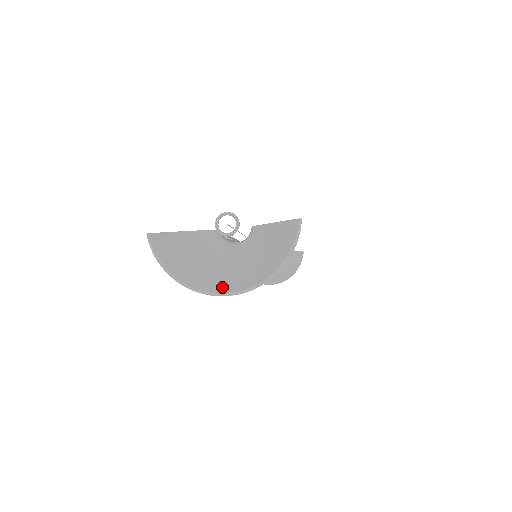
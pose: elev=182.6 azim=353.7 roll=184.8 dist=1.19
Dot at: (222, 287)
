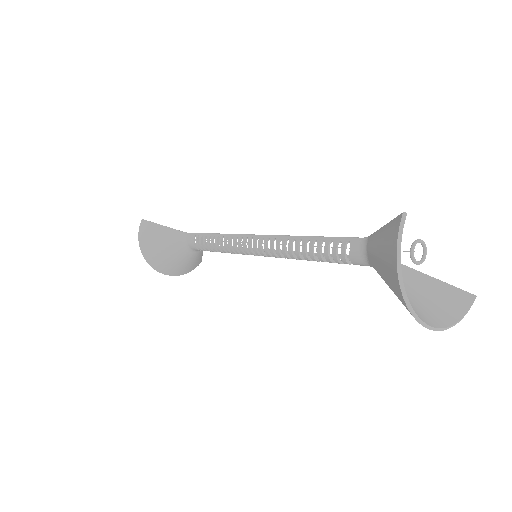
Dot at: occluded
